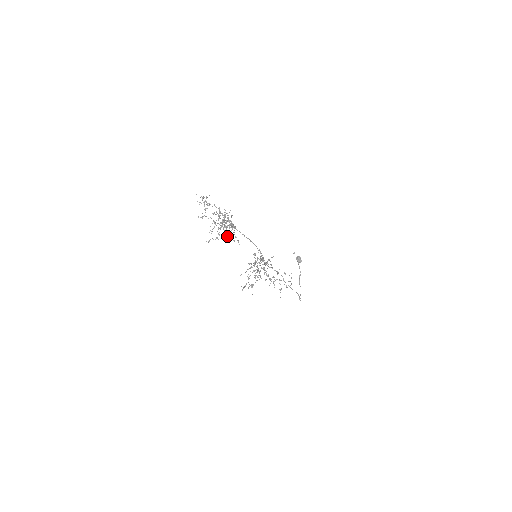
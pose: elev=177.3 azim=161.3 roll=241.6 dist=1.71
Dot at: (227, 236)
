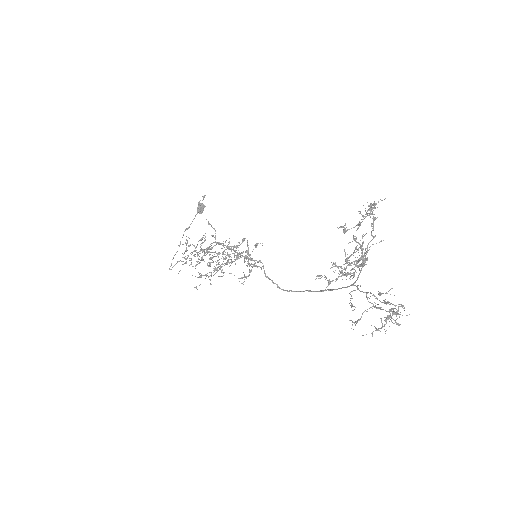
Dot at: occluded
